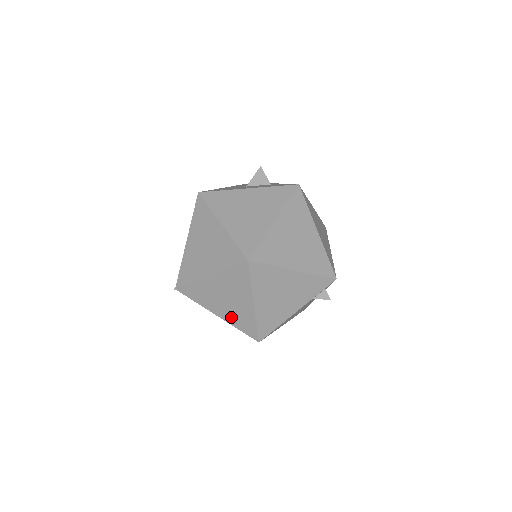
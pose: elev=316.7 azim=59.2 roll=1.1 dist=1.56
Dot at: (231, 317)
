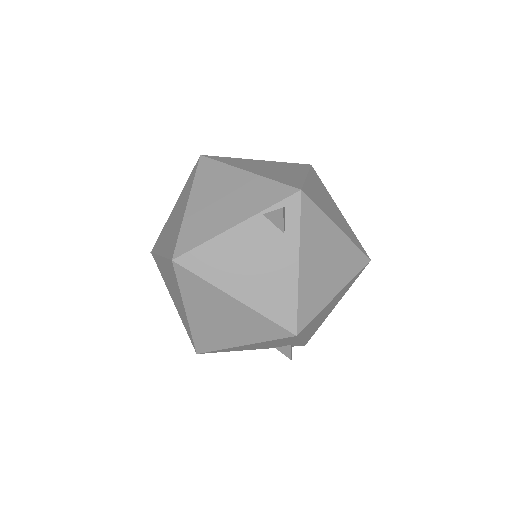
Dot at: (168, 244)
